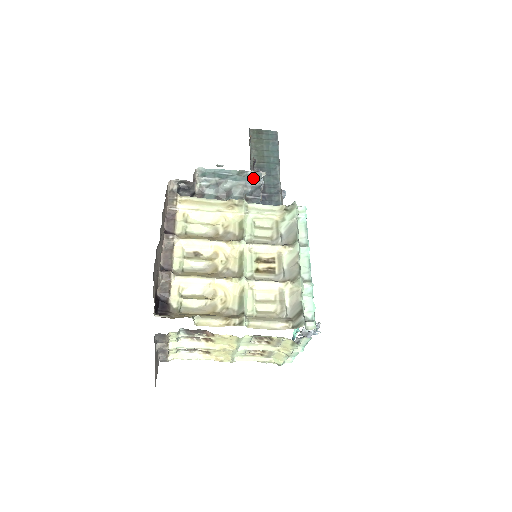
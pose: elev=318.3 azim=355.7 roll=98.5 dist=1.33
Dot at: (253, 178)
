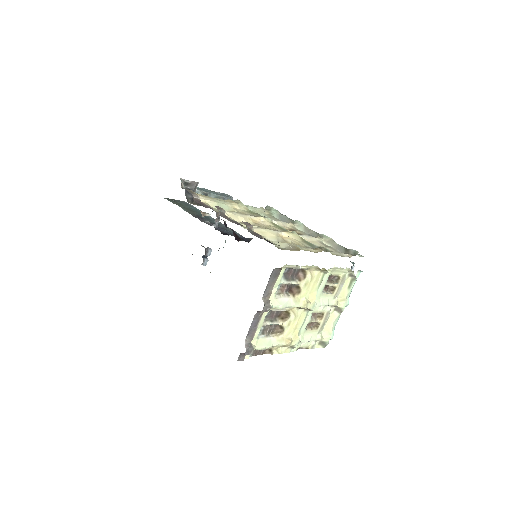
Dot at: (225, 195)
